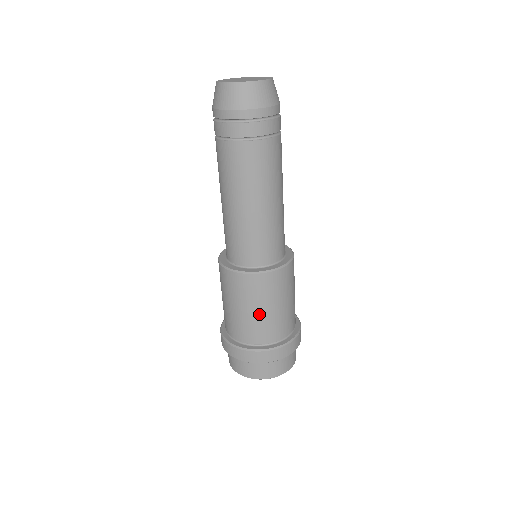
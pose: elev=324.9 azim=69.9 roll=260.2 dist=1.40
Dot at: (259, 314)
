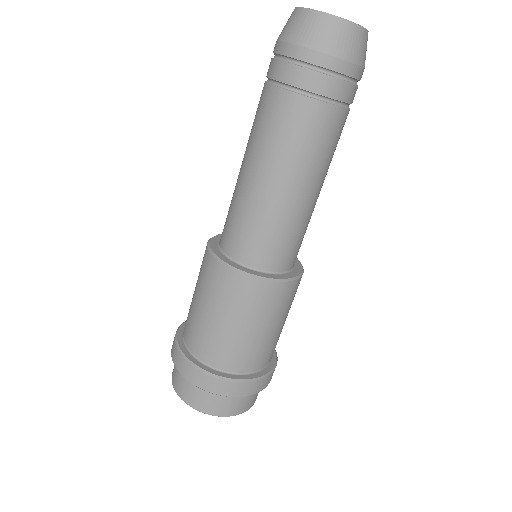
Dot at: (276, 331)
